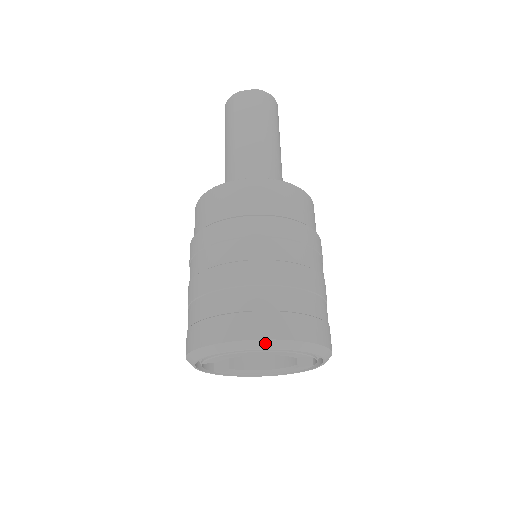
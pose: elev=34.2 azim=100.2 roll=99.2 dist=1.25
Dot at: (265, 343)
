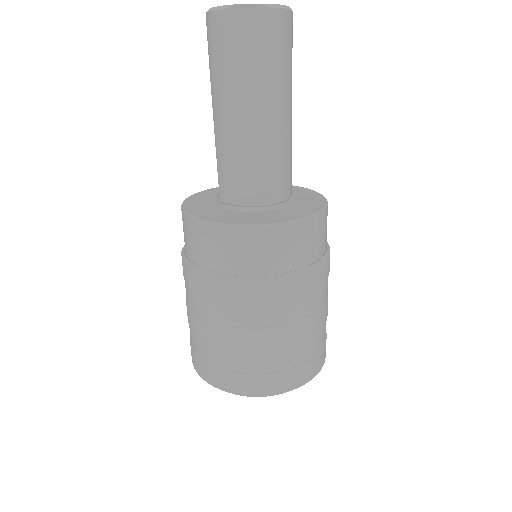
Dot at: occluded
